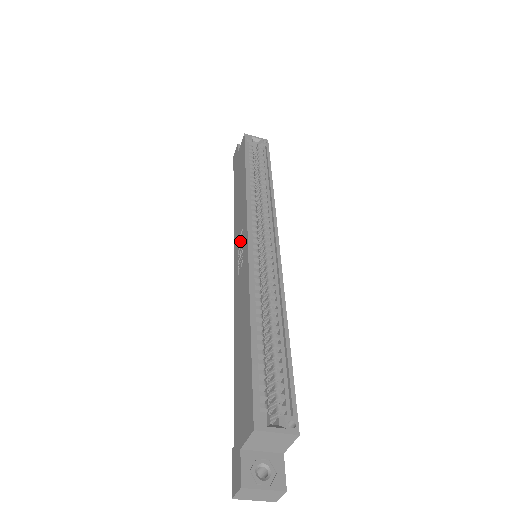
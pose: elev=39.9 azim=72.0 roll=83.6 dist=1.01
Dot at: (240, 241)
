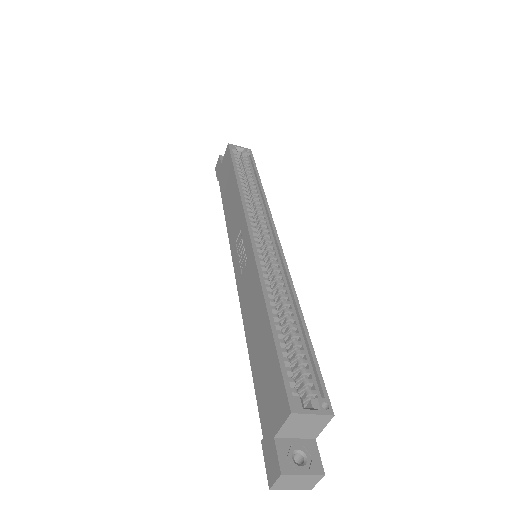
Dot at: (239, 242)
